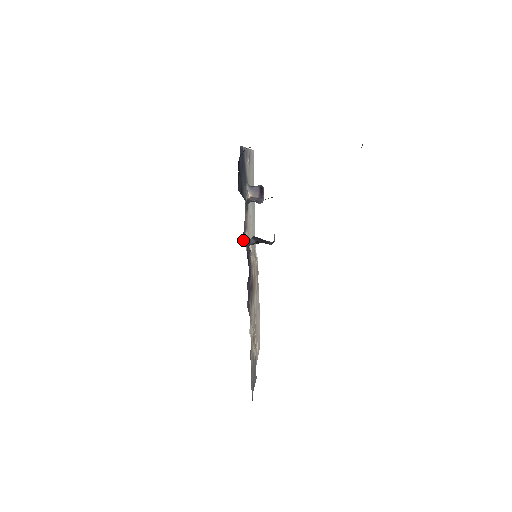
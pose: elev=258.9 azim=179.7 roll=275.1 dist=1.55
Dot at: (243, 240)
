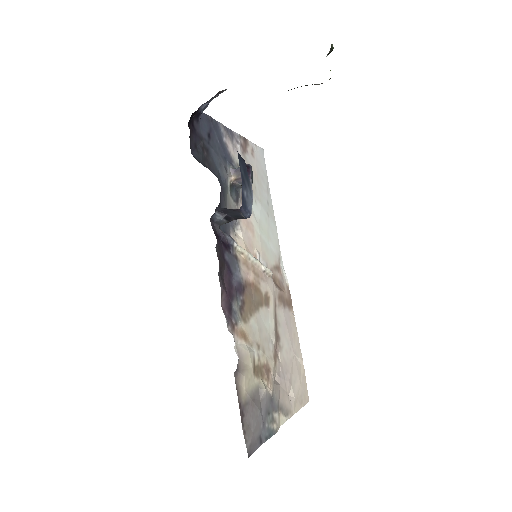
Dot at: (221, 227)
